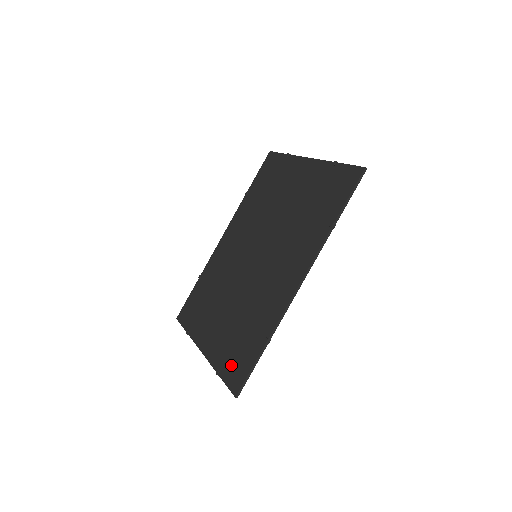
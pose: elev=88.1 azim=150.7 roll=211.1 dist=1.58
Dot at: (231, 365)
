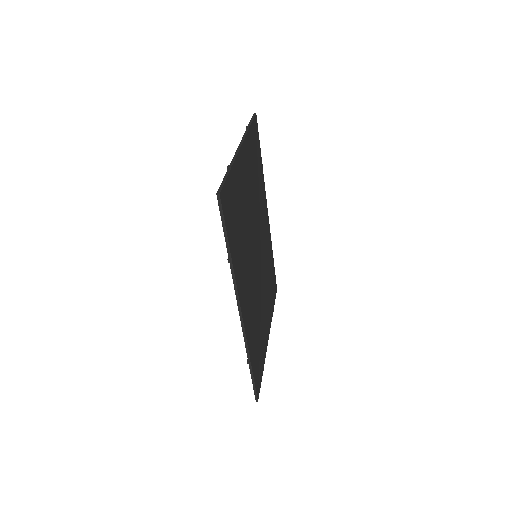
Dot at: occluded
